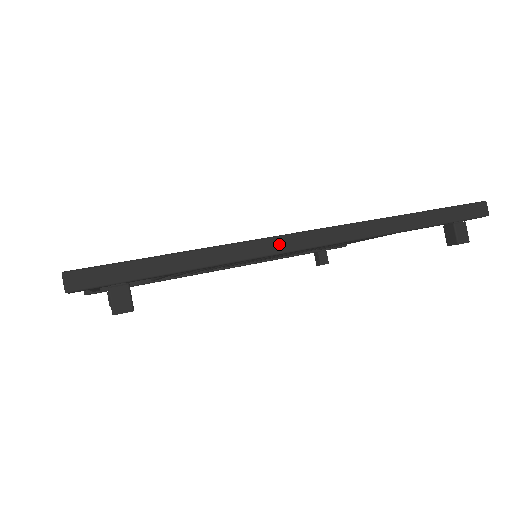
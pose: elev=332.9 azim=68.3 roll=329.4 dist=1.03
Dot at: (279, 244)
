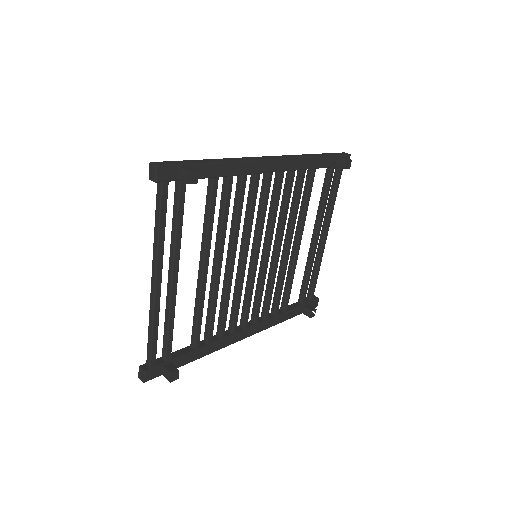
Dot at: (255, 158)
